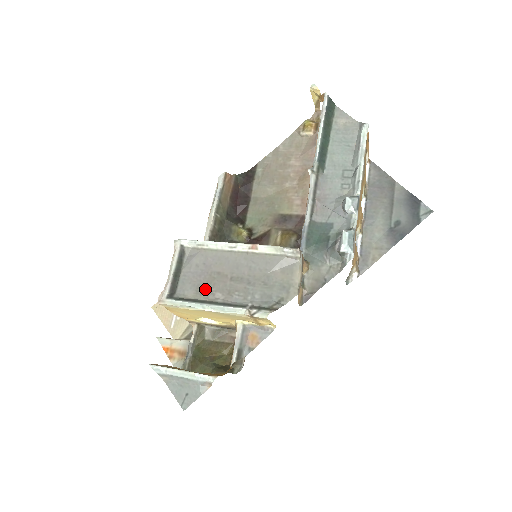
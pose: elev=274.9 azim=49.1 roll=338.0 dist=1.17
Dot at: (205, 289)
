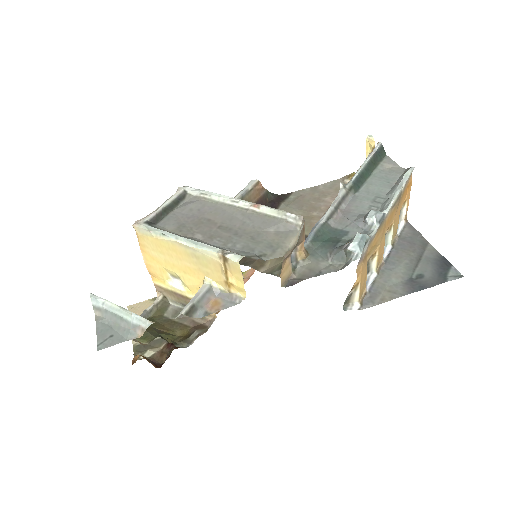
Dot at: (188, 228)
